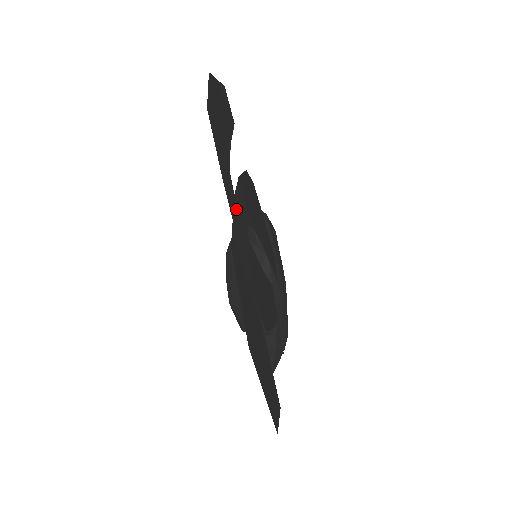
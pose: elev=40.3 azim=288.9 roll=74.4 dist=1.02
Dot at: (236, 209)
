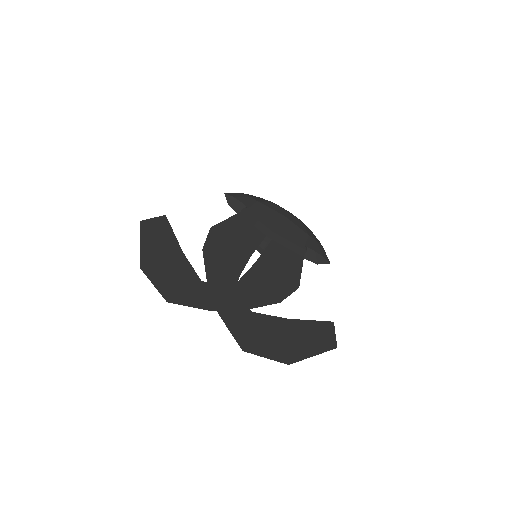
Dot at: (226, 317)
